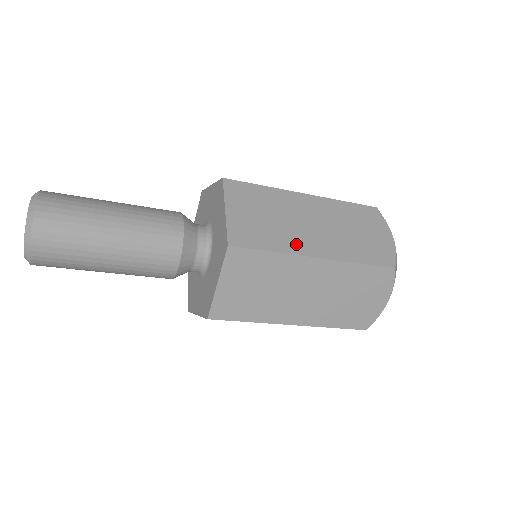
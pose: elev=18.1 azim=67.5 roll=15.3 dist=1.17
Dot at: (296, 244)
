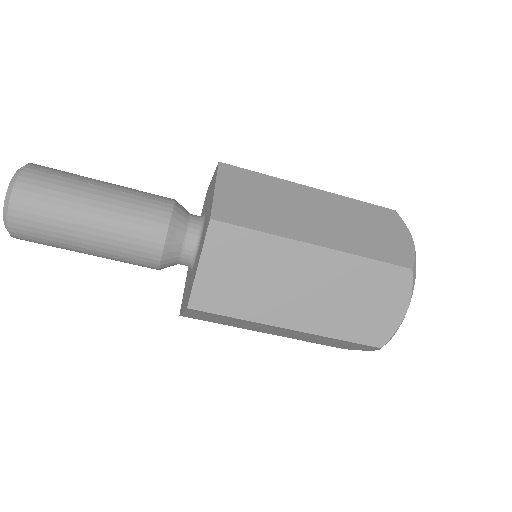
Dot at: (291, 229)
